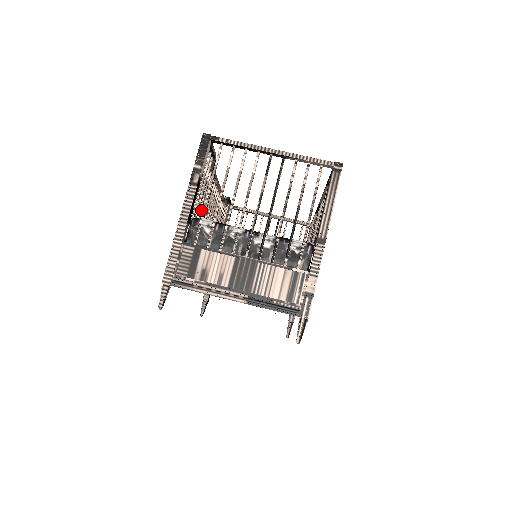
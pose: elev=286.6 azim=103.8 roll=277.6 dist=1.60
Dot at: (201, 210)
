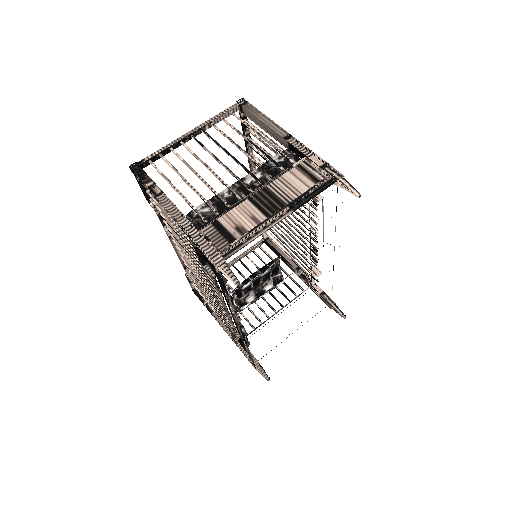
Dot at: (182, 238)
